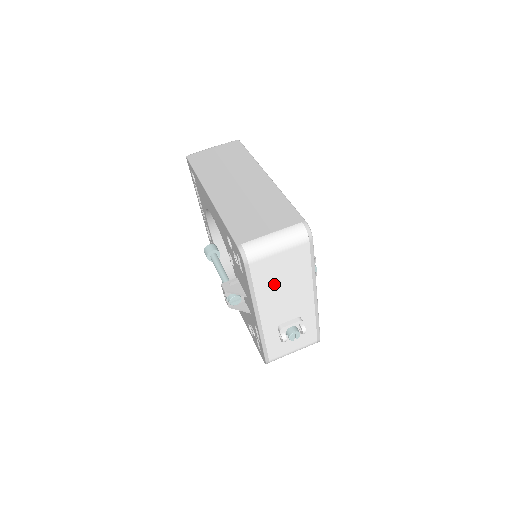
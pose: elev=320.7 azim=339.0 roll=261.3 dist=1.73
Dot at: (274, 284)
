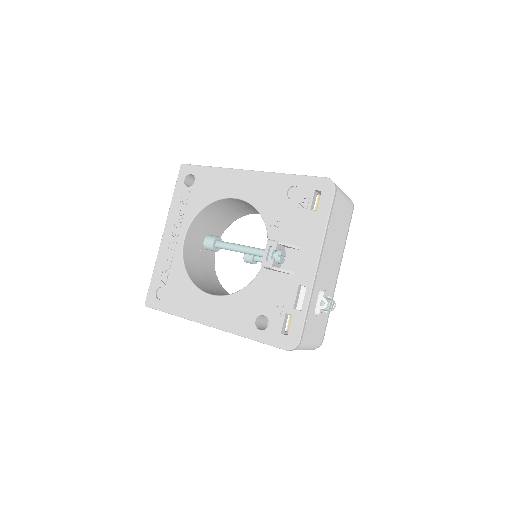
Dot at: (334, 232)
